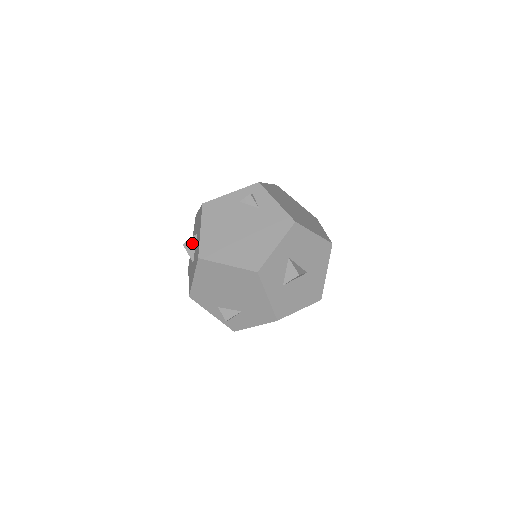
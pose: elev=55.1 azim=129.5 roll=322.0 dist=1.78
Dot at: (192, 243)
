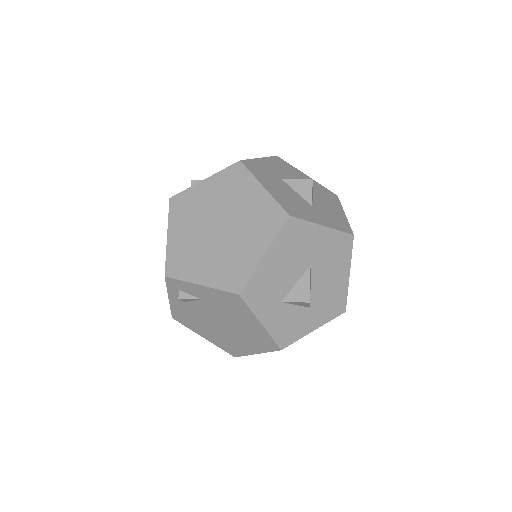
Dot at: occluded
